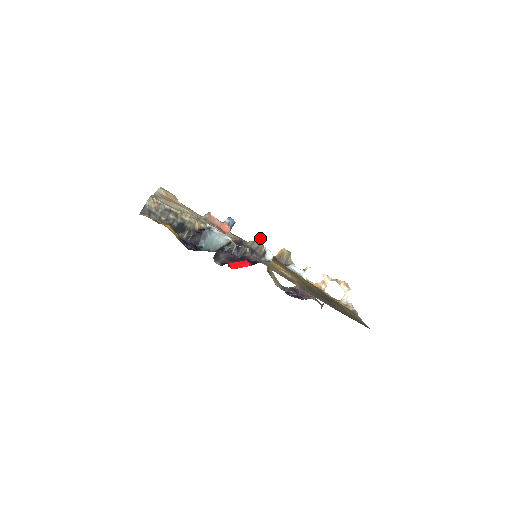
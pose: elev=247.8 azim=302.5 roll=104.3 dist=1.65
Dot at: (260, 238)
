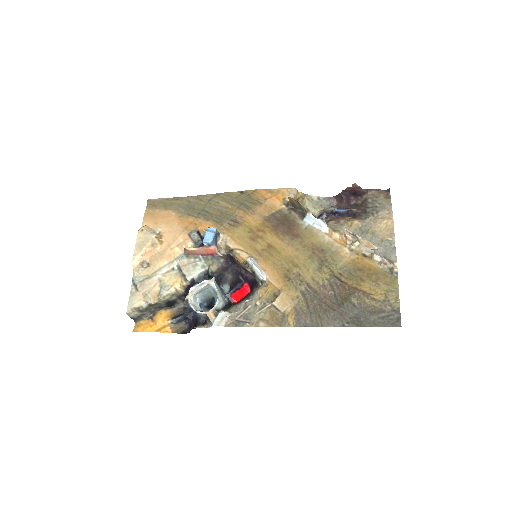
Dot at: occluded
